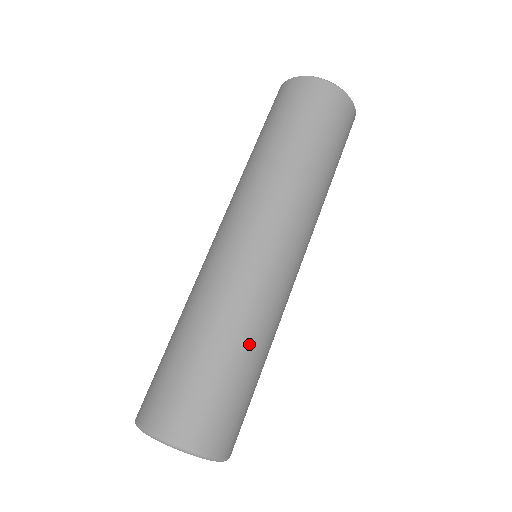
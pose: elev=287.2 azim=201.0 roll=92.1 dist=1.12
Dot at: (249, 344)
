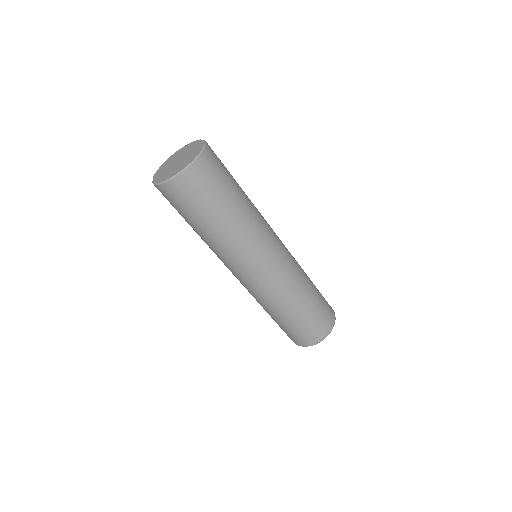
Dot at: (309, 283)
